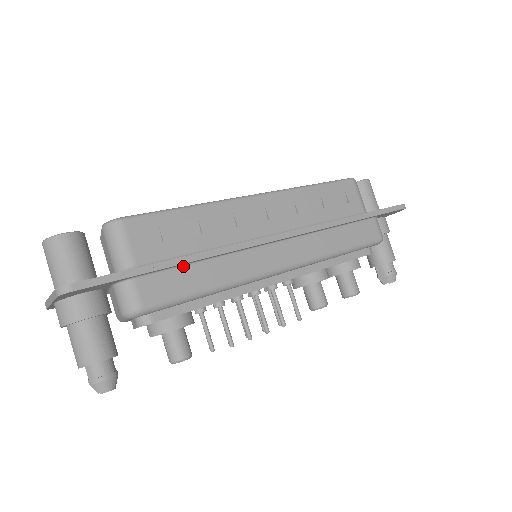
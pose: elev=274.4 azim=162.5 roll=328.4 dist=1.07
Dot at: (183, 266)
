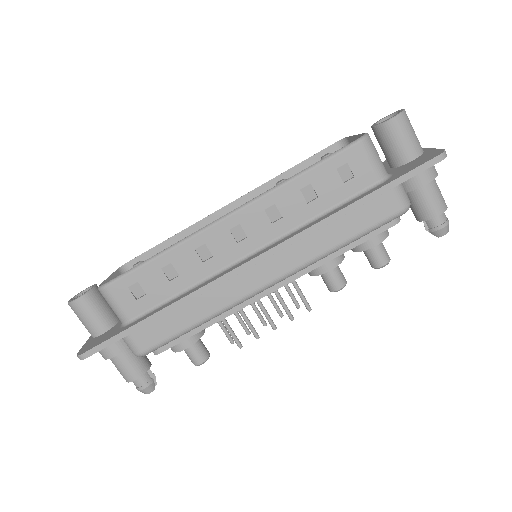
Dot at: (166, 313)
